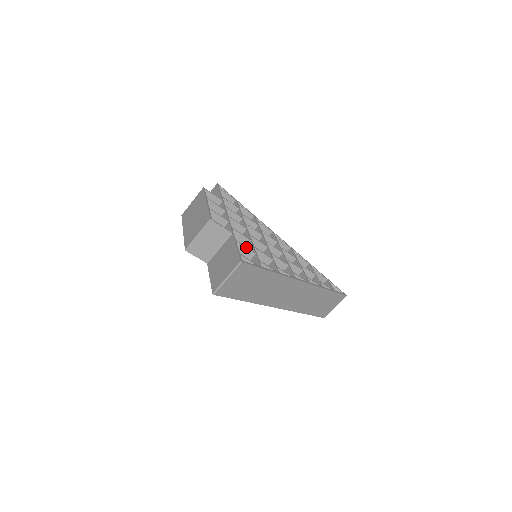
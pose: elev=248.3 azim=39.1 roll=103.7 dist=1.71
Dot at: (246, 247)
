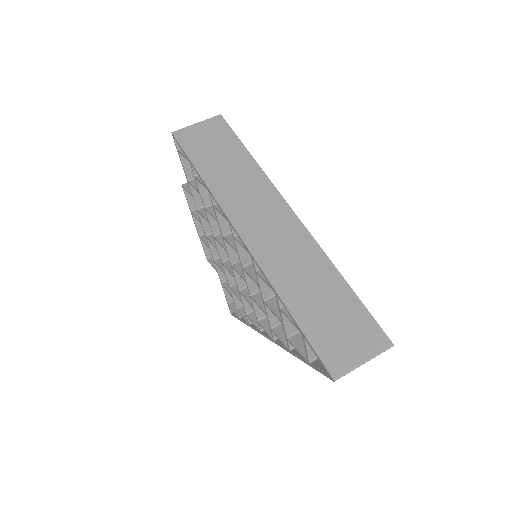
Dot at: occluded
